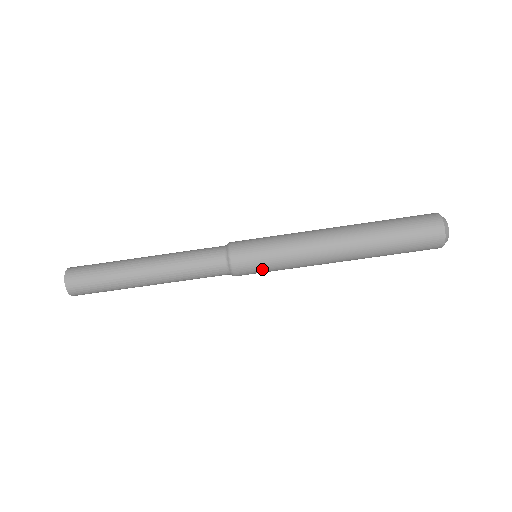
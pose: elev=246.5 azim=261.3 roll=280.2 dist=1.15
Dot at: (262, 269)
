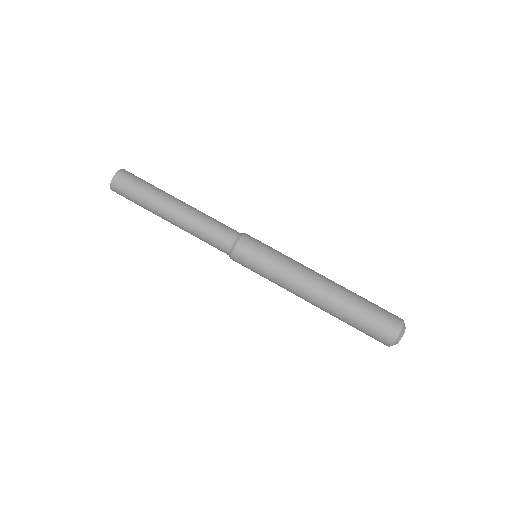
Dot at: (258, 258)
